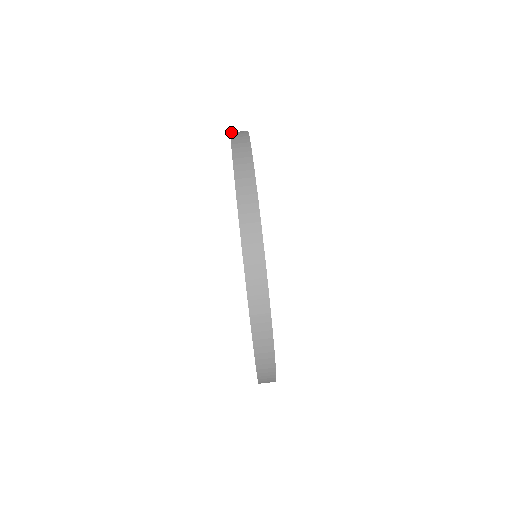
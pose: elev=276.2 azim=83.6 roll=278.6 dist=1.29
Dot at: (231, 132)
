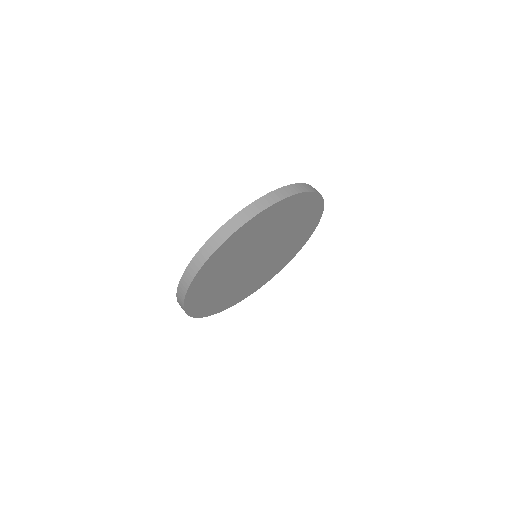
Dot at: (303, 183)
